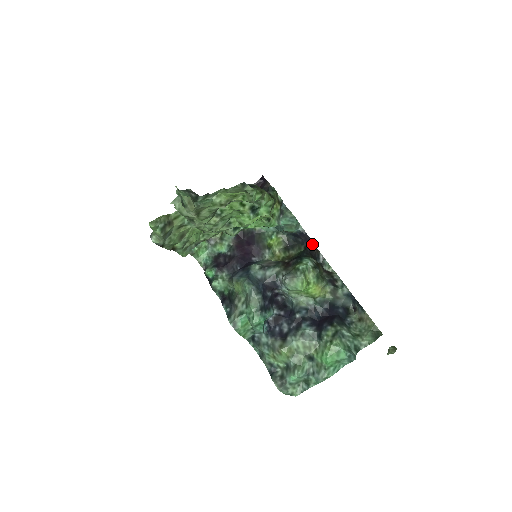
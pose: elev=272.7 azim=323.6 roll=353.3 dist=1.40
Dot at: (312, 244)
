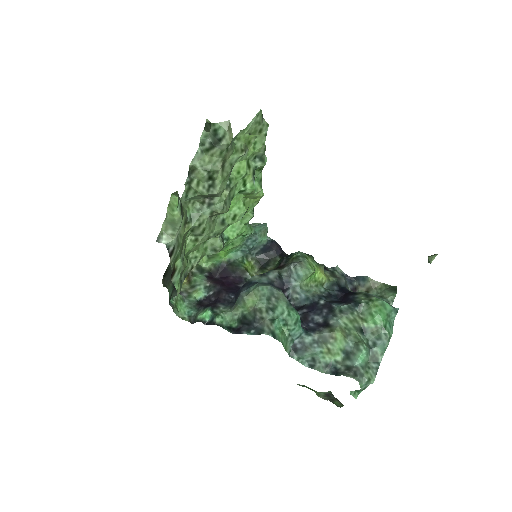
Dot at: (283, 253)
